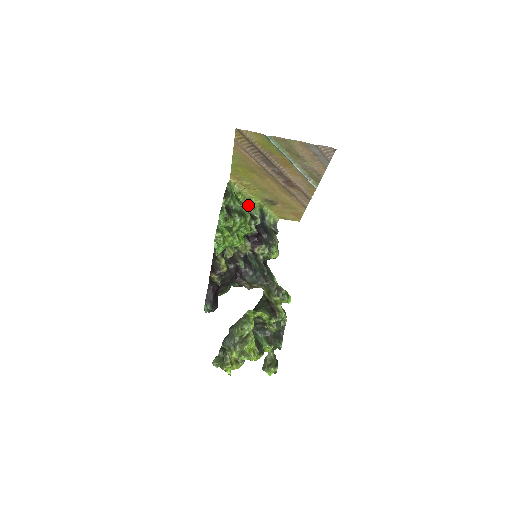
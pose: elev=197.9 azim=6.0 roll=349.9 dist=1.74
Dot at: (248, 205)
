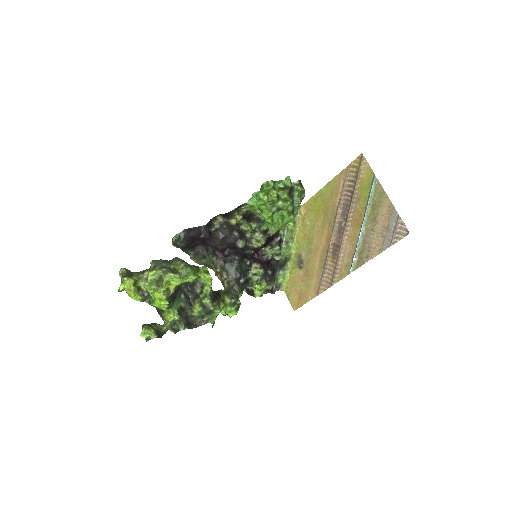
Dot at: (287, 239)
